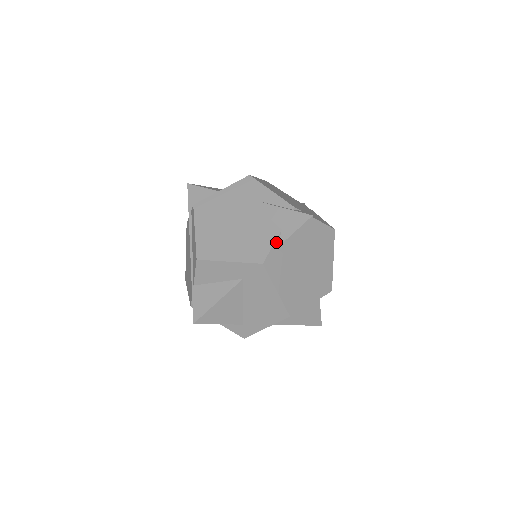
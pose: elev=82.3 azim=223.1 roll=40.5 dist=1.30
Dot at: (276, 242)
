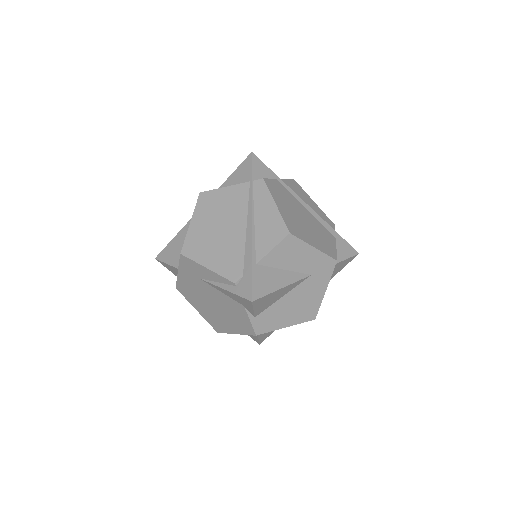
Dot at: (249, 316)
